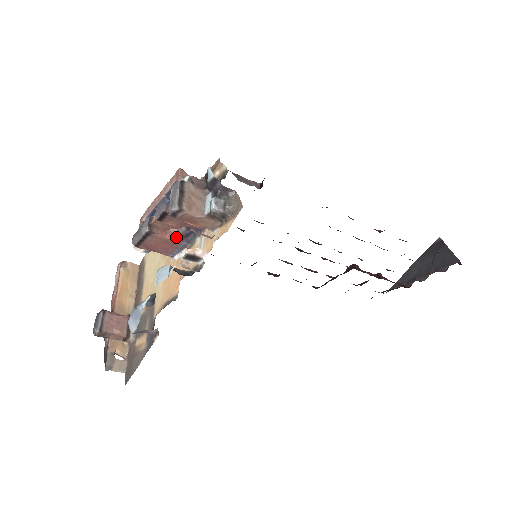
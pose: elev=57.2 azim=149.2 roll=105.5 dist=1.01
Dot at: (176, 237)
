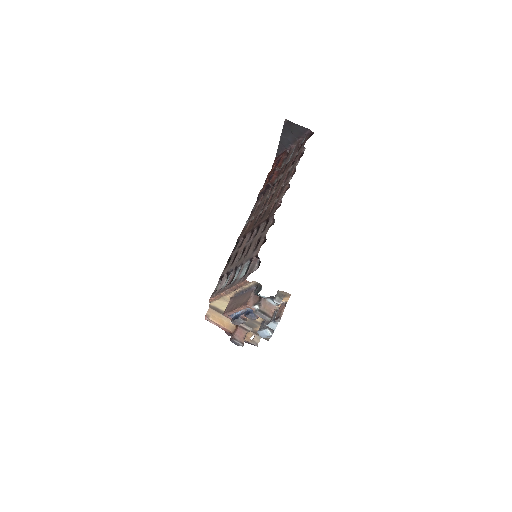
Dot at: occluded
